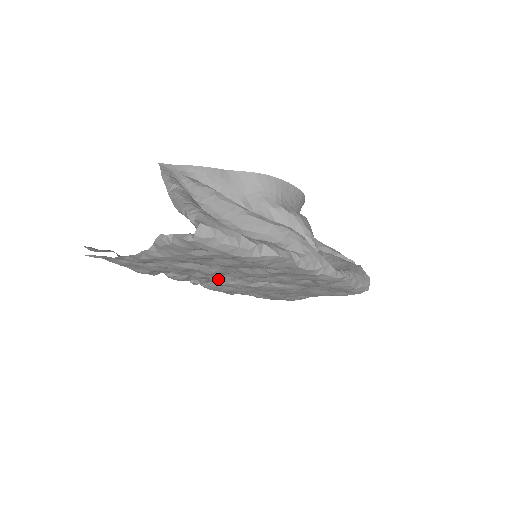
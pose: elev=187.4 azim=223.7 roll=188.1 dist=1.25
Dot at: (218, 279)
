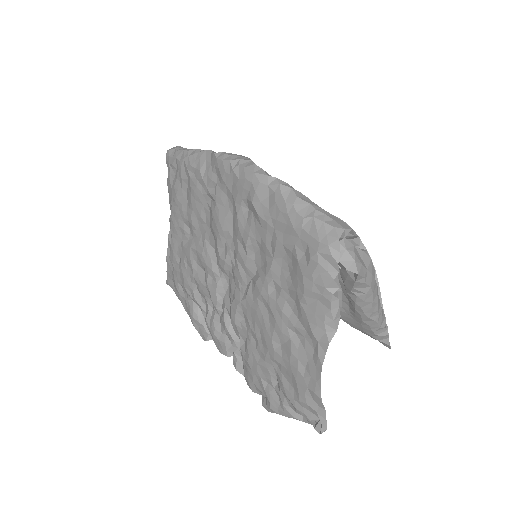
Dot at: (230, 308)
